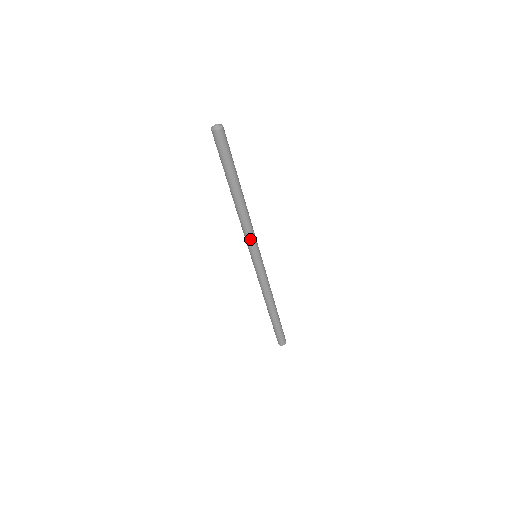
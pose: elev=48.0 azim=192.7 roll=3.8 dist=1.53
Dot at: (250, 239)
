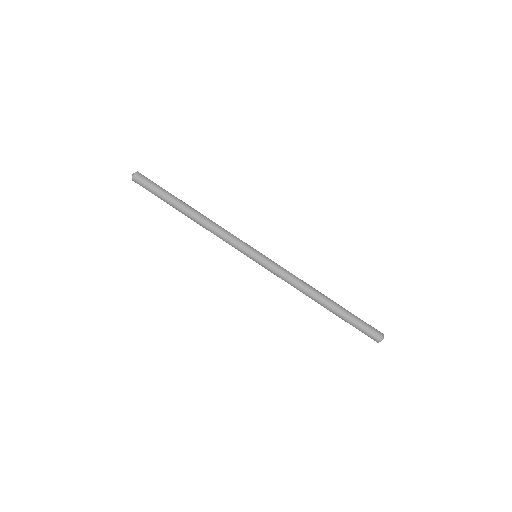
Dot at: (235, 238)
